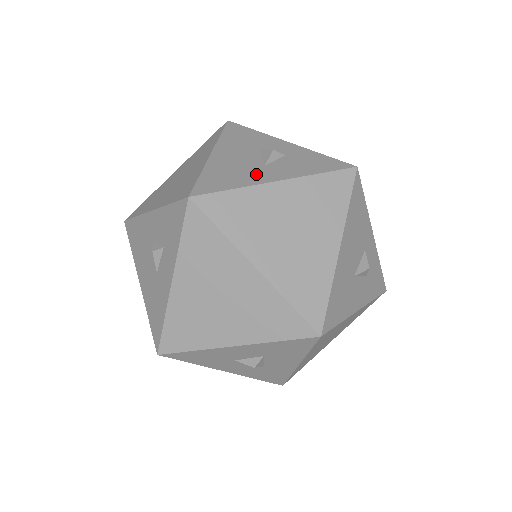
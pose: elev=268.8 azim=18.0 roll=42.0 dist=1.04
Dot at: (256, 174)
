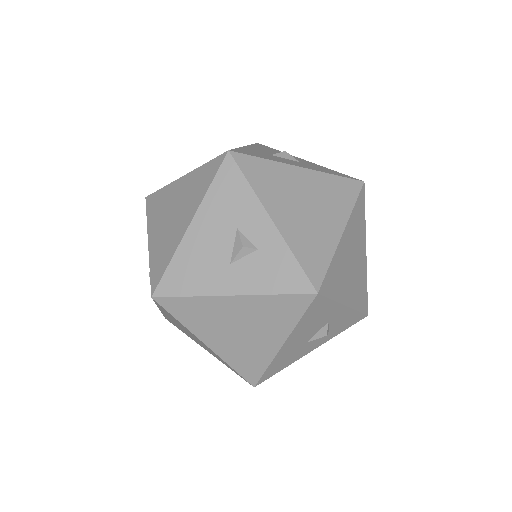
Dot at: (216, 278)
